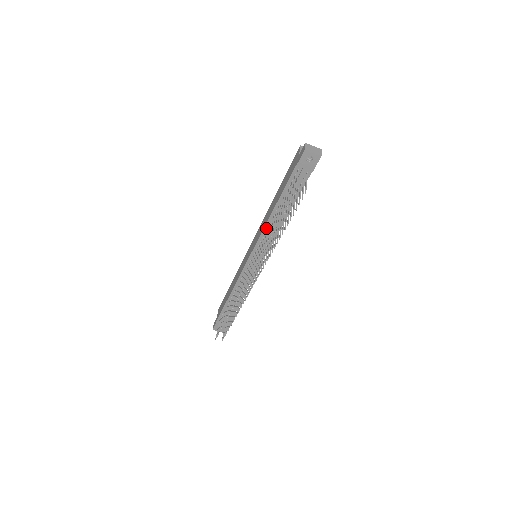
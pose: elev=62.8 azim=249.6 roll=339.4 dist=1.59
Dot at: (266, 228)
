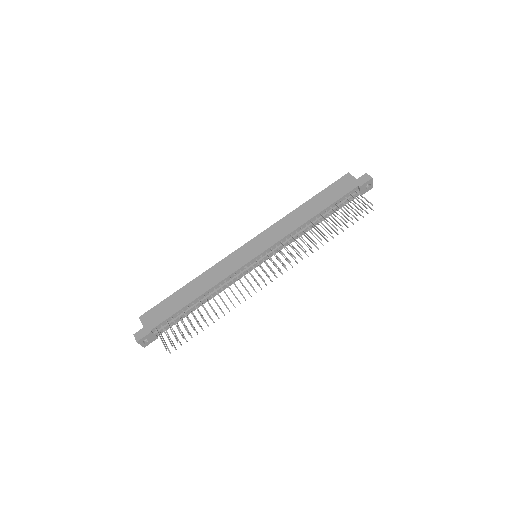
Dot at: (296, 230)
